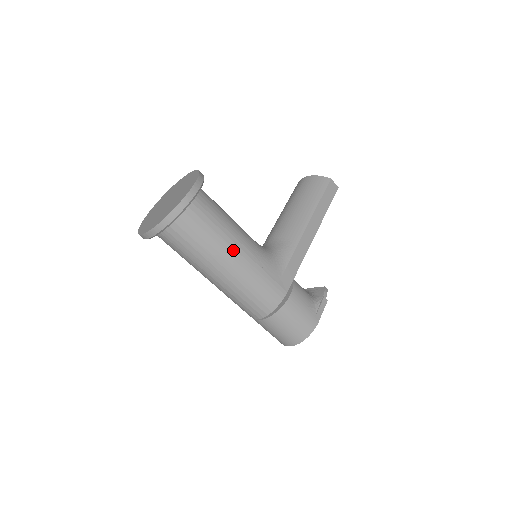
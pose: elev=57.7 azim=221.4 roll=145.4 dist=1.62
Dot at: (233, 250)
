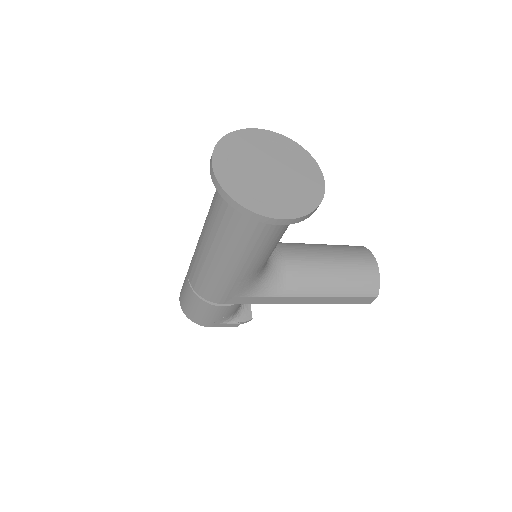
Dot at: (238, 260)
